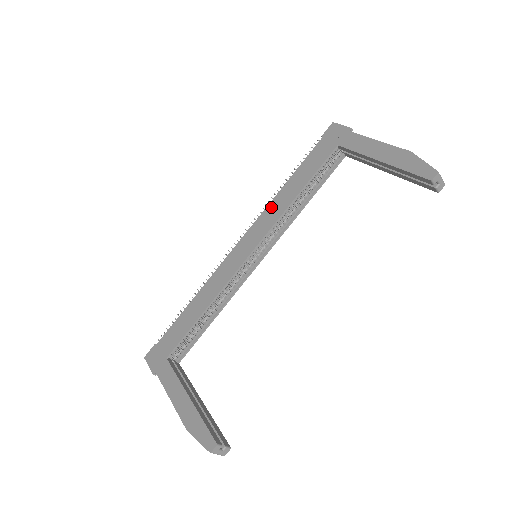
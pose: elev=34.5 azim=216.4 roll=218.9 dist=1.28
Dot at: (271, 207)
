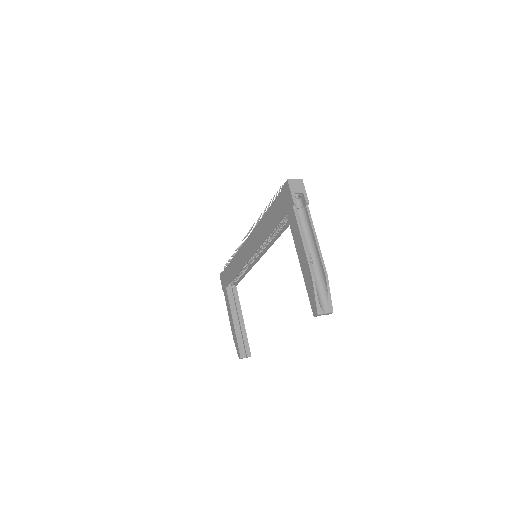
Dot at: (257, 229)
